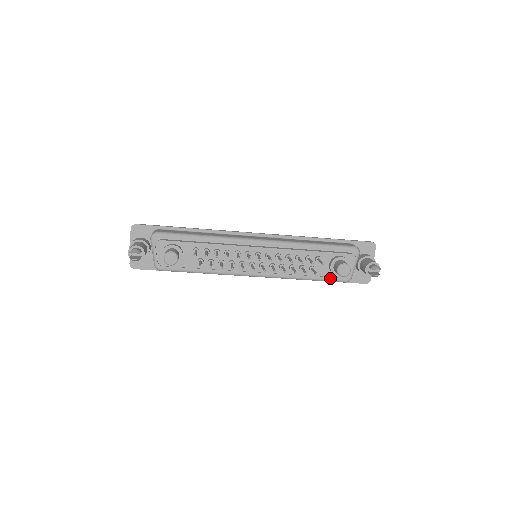
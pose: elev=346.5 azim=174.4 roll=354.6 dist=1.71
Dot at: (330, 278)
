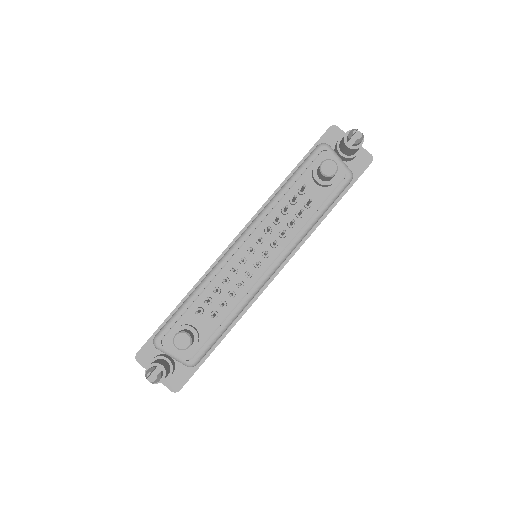
Dot at: (334, 193)
